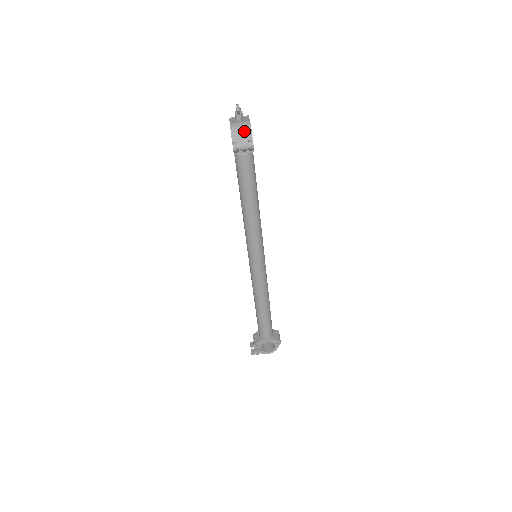
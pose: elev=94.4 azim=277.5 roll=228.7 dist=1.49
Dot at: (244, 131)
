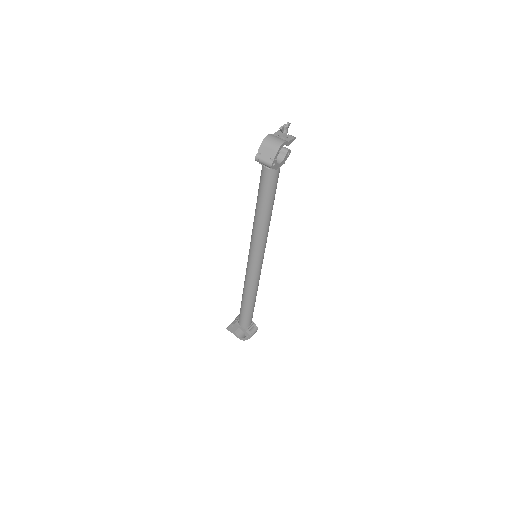
Dot at: (271, 148)
